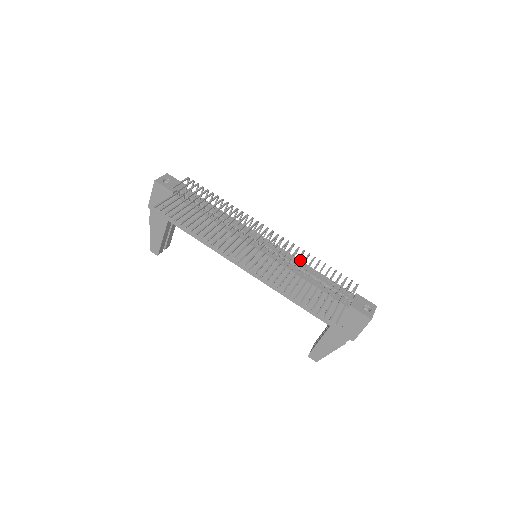
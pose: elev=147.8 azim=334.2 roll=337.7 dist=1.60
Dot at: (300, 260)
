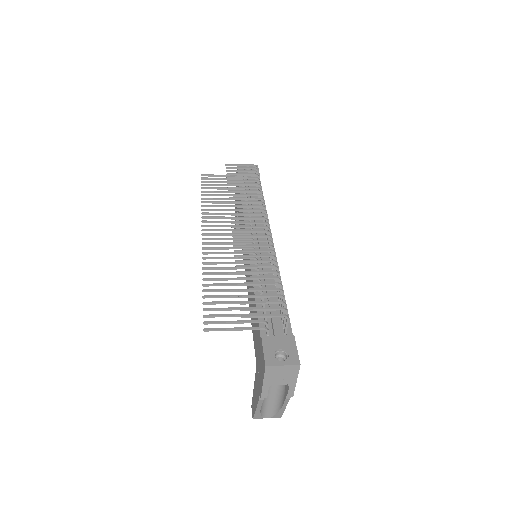
Dot at: occluded
